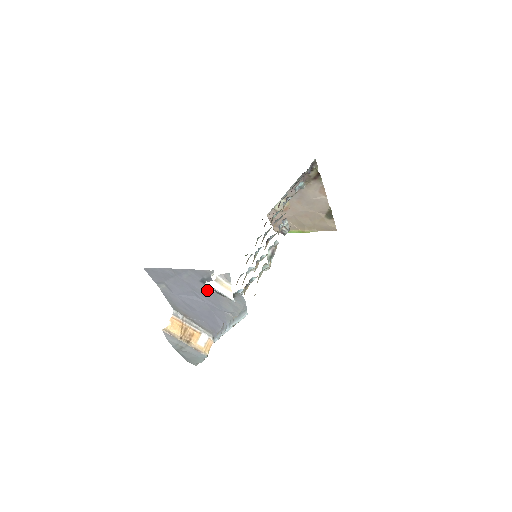
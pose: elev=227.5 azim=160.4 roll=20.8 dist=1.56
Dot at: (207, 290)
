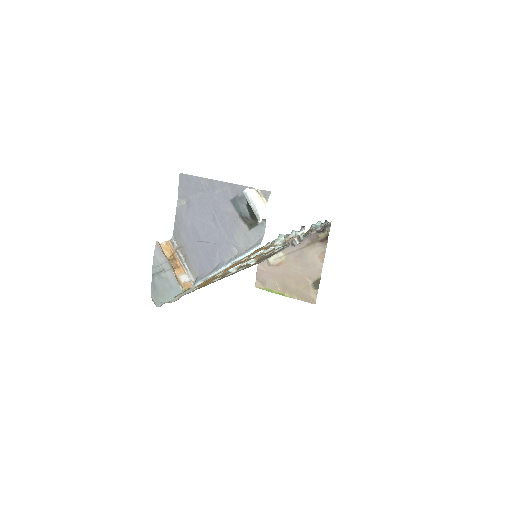
Dot at: (231, 213)
